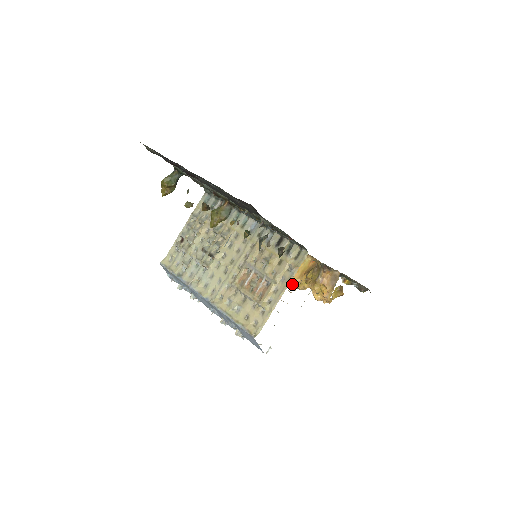
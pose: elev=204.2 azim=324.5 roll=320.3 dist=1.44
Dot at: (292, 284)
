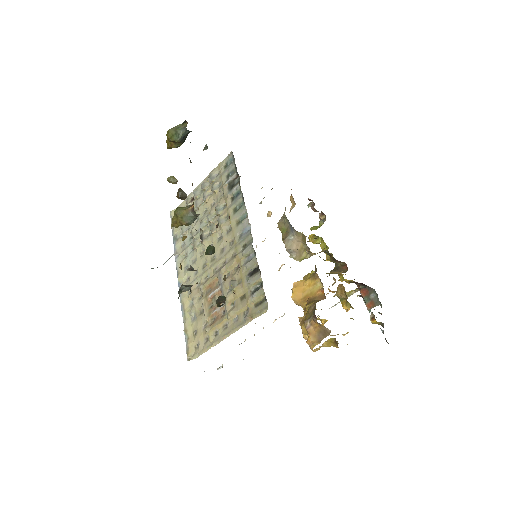
Dot at: occluded
